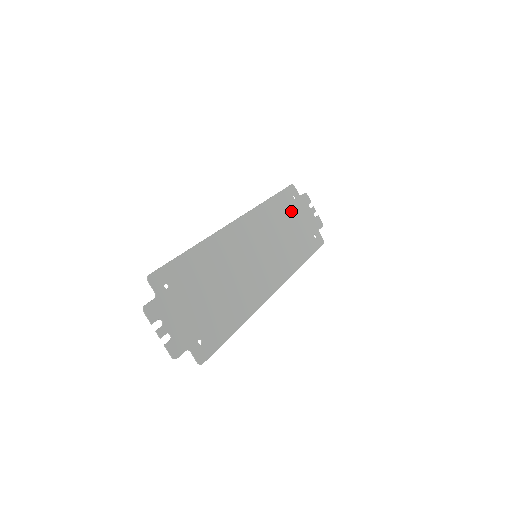
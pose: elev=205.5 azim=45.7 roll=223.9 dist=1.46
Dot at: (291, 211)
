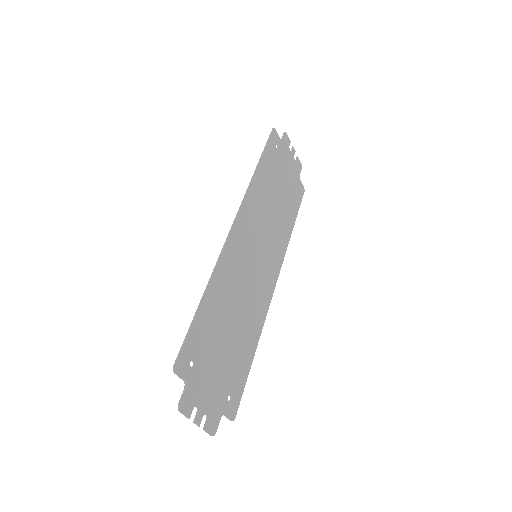
Dot at: (276, 169)
